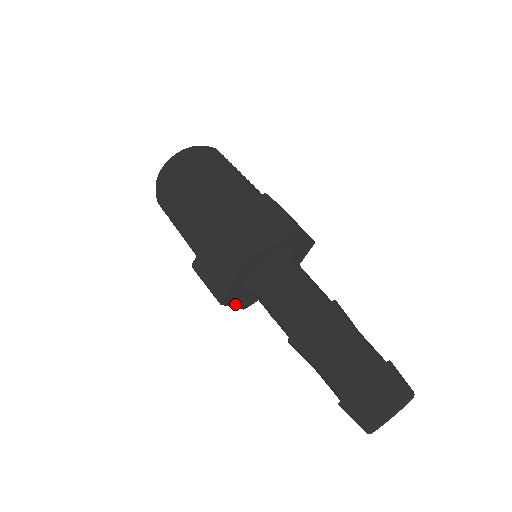
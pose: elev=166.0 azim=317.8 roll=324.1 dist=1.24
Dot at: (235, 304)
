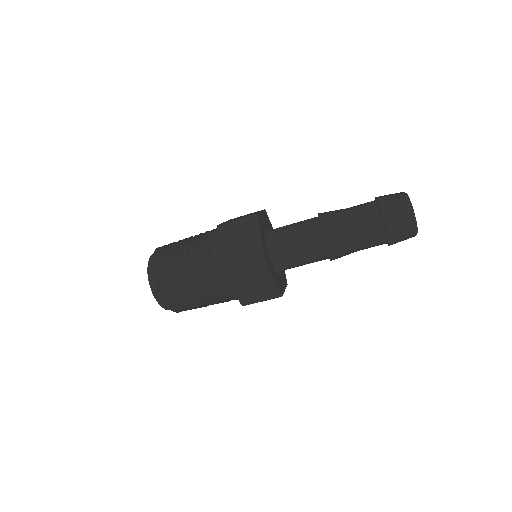
Dot at: (284, 288)
